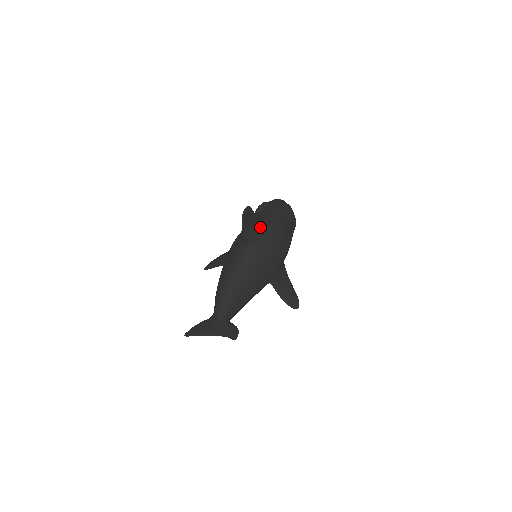
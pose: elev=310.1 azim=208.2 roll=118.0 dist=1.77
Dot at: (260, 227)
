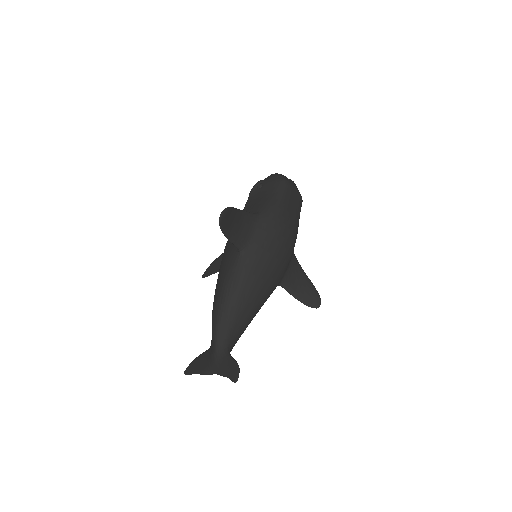
Dot at: (251, 224)
